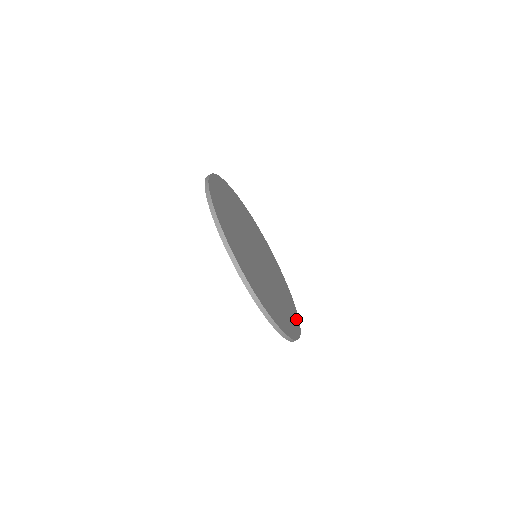
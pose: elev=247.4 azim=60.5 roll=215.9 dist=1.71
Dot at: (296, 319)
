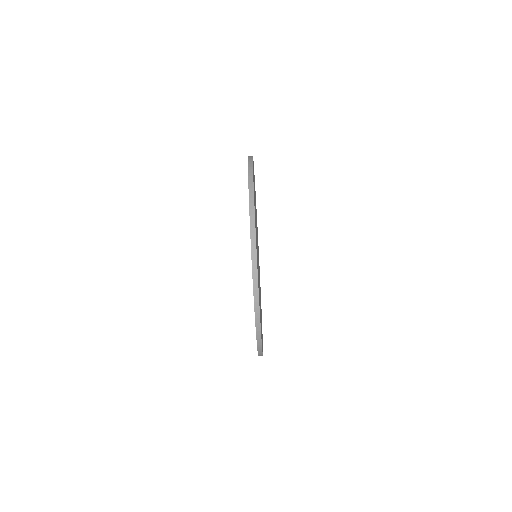
Dot at: occluded
